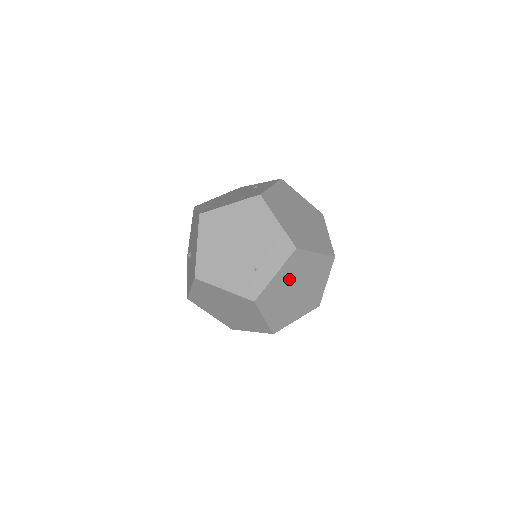
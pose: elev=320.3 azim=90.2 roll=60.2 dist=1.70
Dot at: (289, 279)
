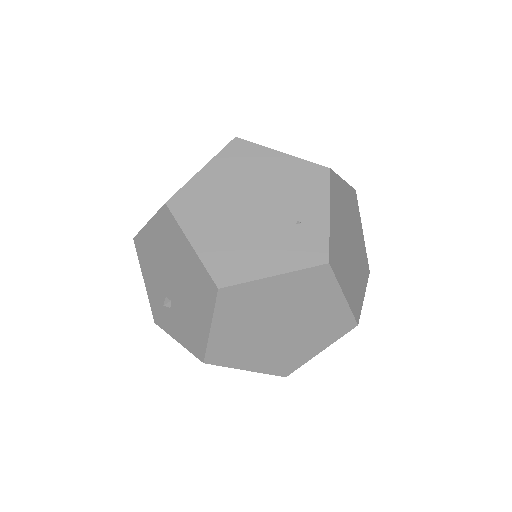
Dot at: (340, 223)
